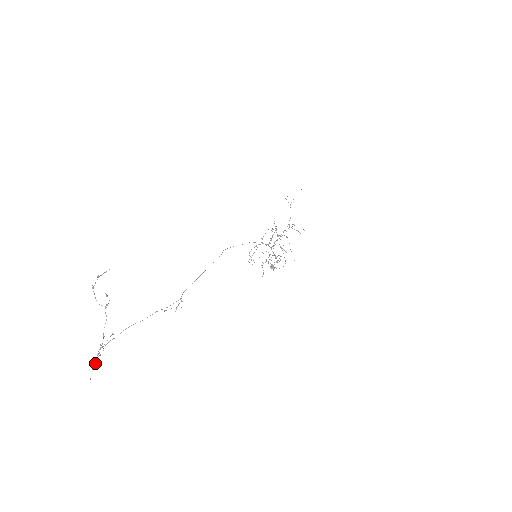
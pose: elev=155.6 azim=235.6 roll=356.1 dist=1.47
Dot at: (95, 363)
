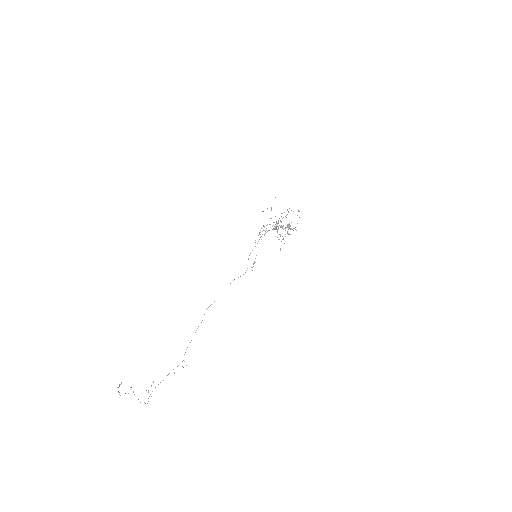
Dot at: occluded
